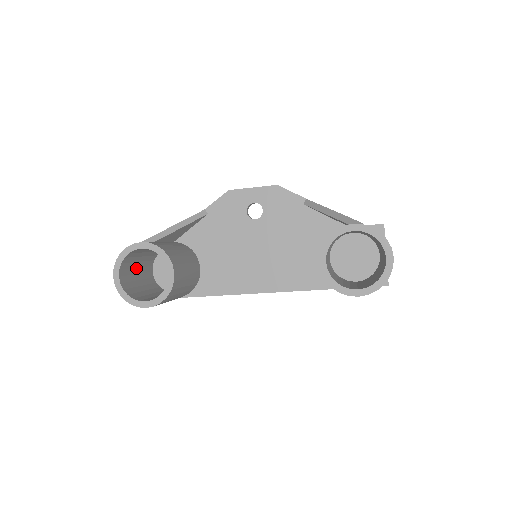
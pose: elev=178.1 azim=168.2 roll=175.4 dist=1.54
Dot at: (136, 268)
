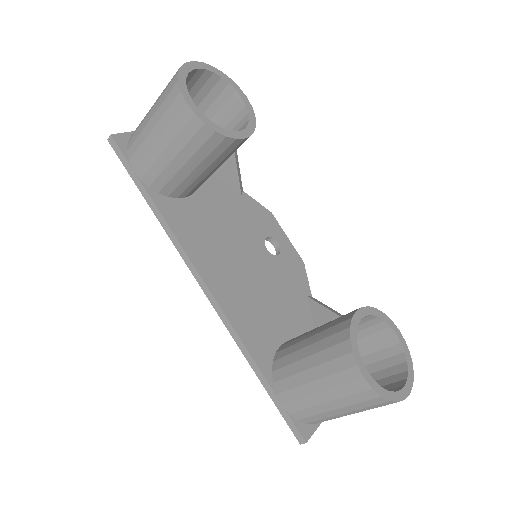
Dot at: occluded
